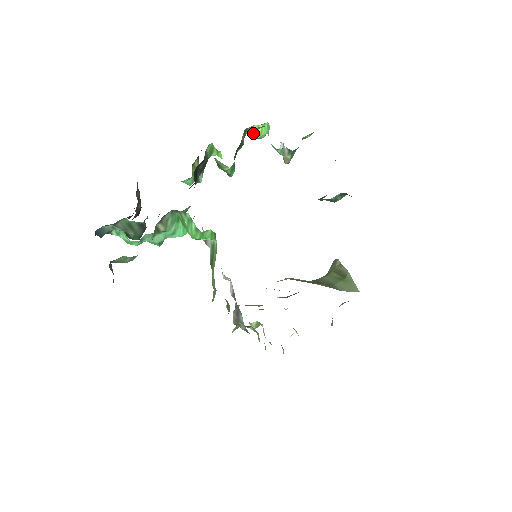
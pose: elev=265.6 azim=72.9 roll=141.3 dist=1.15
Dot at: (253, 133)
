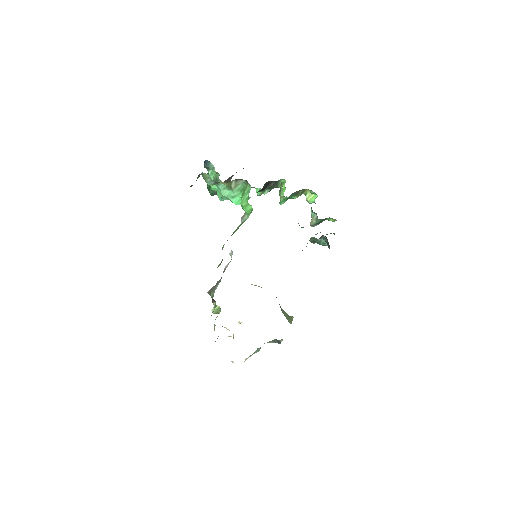
Dot at: (307, 196)
